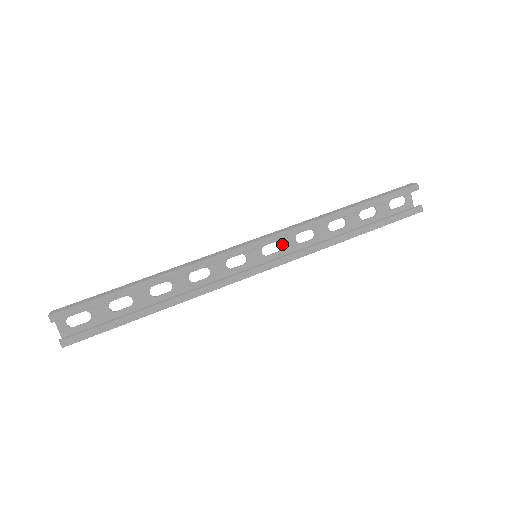
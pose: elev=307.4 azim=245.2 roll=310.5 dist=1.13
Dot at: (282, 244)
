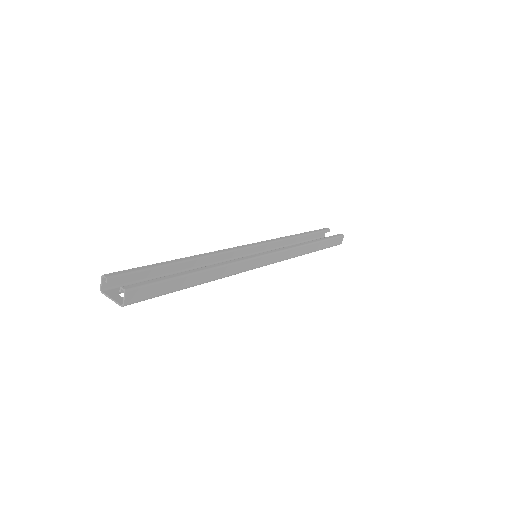
Dot at: occluded
